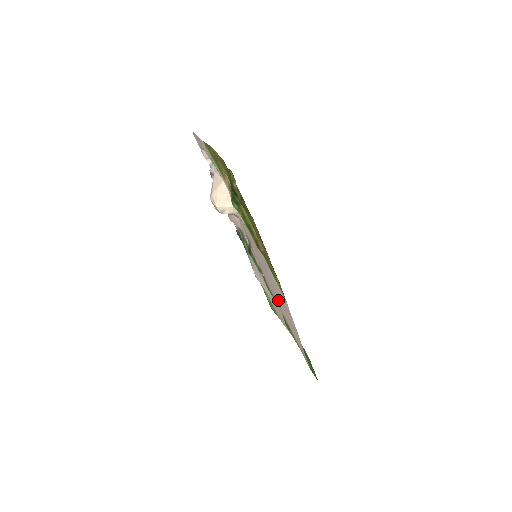
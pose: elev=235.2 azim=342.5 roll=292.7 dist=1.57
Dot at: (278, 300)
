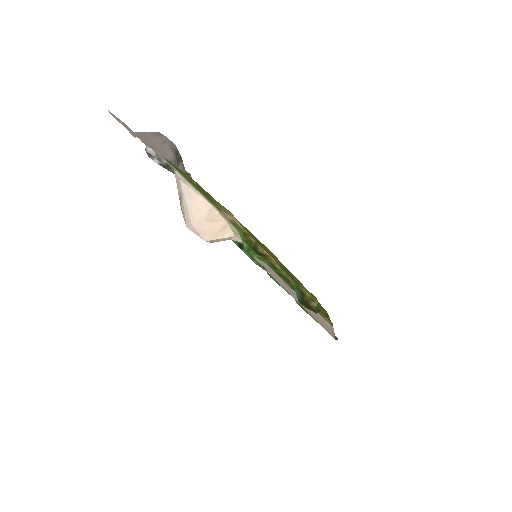
Dot at: occluded
